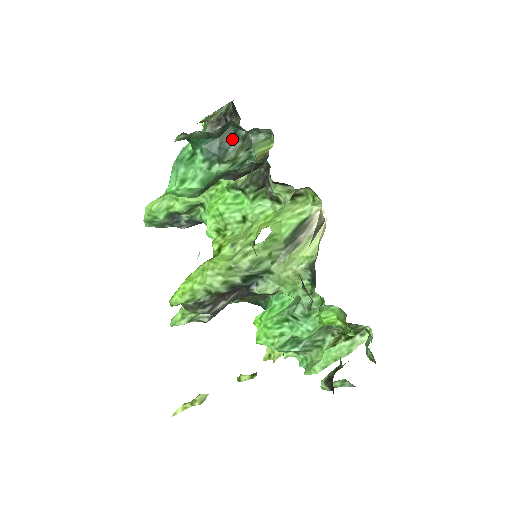
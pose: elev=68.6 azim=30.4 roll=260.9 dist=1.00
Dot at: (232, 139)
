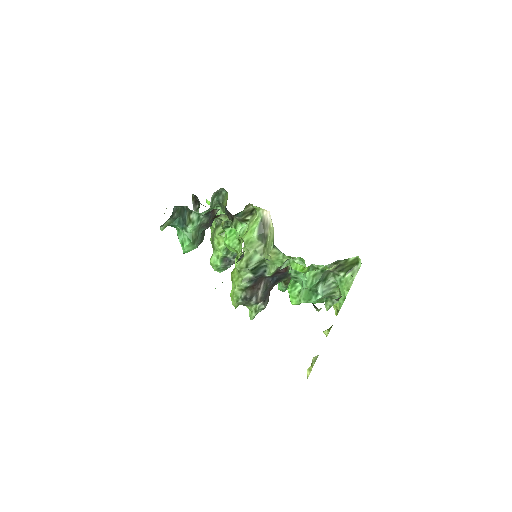
Dot at: (184, 213)
